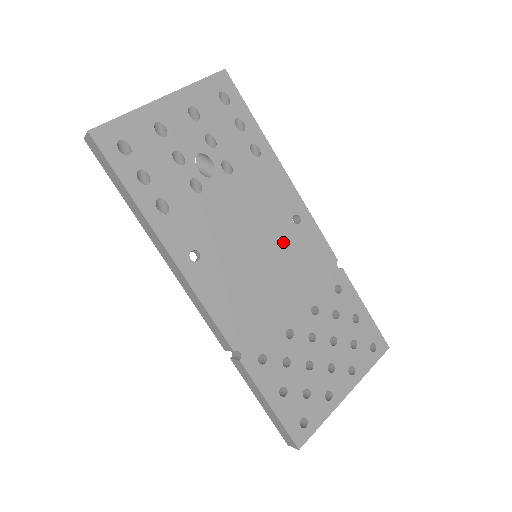
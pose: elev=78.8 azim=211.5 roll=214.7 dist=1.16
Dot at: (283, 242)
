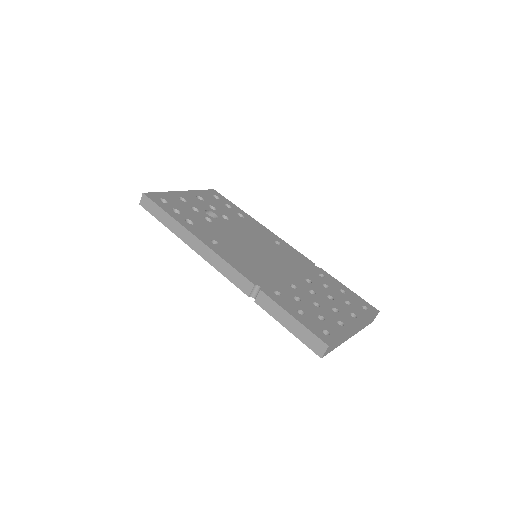
Dot at: (272, 249)
